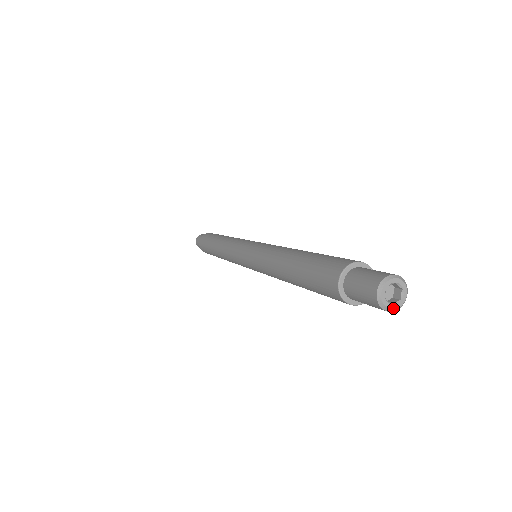
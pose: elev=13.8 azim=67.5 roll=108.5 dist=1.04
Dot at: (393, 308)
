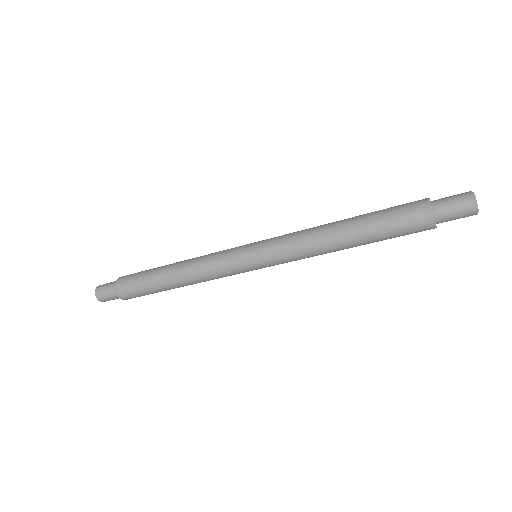
Dot at: (478, 211)
